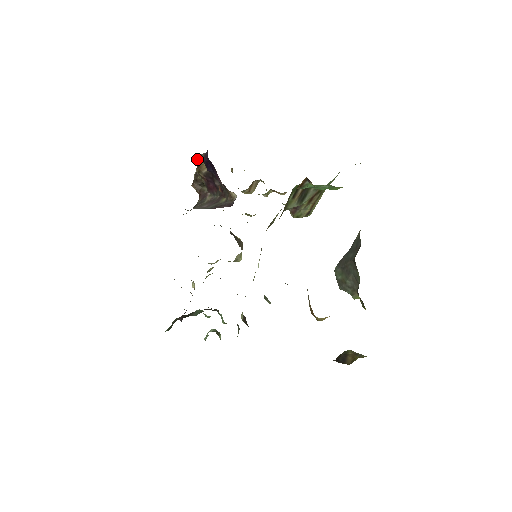
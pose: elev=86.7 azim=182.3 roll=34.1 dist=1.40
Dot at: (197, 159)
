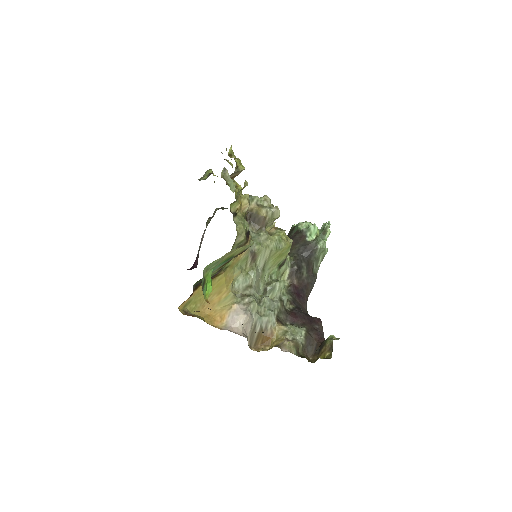
Dot at: occluded
